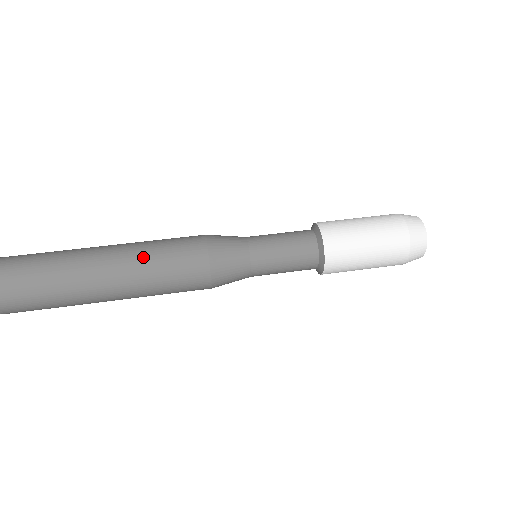
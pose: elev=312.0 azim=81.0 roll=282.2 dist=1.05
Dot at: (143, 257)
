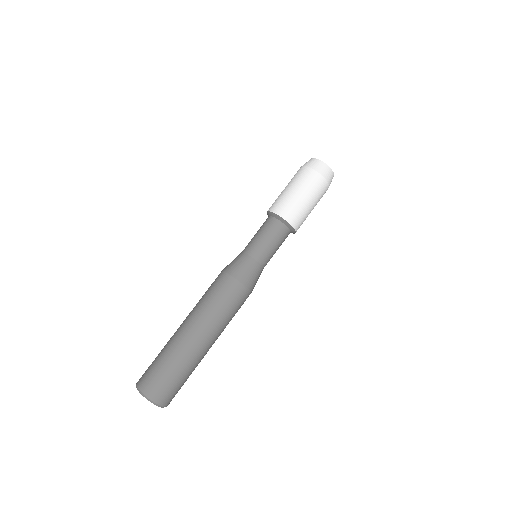
Dot at: (224, 325)
